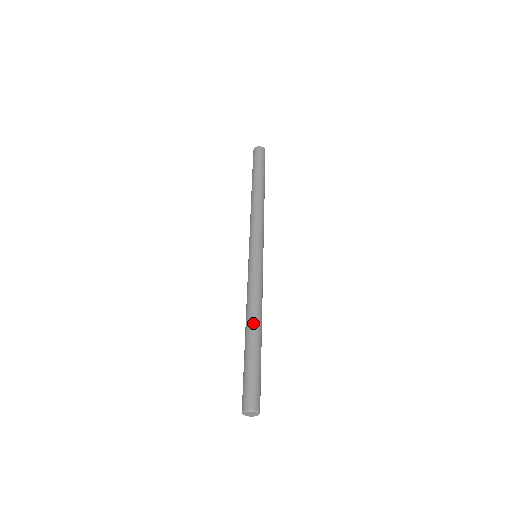
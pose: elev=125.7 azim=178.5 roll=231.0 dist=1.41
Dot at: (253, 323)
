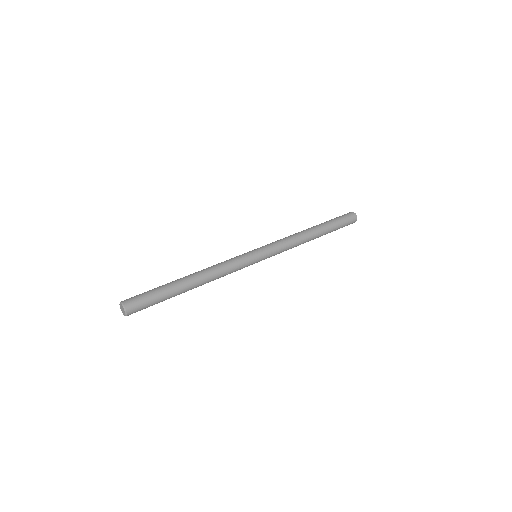
Dot at: (197, 279)
